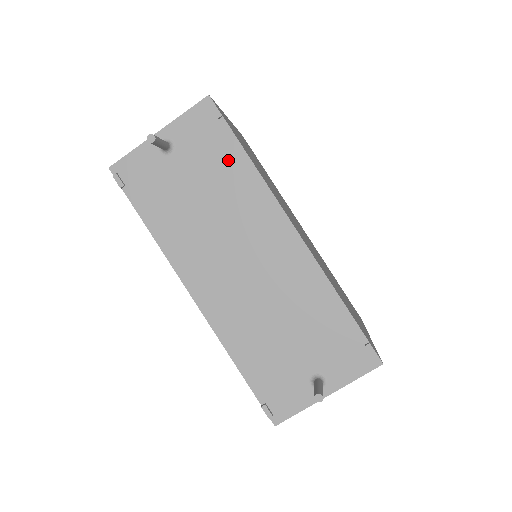
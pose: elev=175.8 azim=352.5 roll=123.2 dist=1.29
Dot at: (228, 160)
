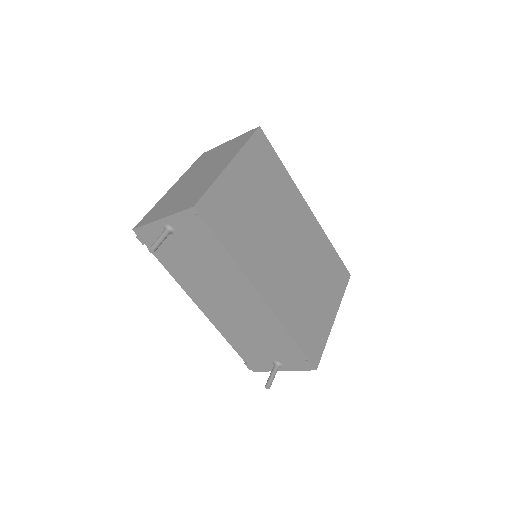
Dot at: (213, 249)
